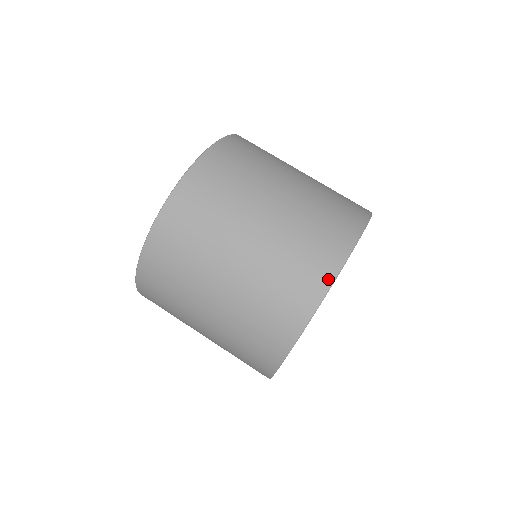
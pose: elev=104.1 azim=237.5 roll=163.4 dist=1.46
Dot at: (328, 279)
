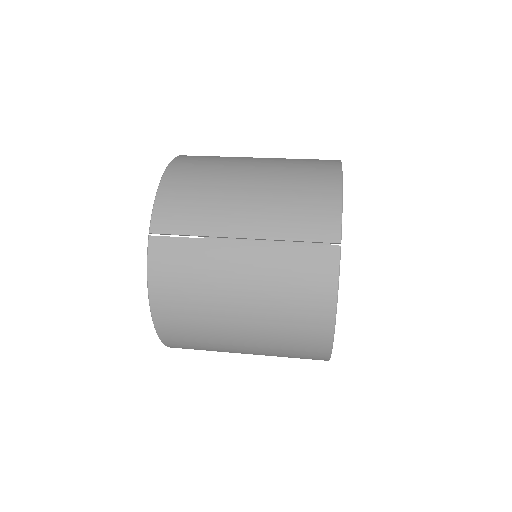
Dot at: occluded
